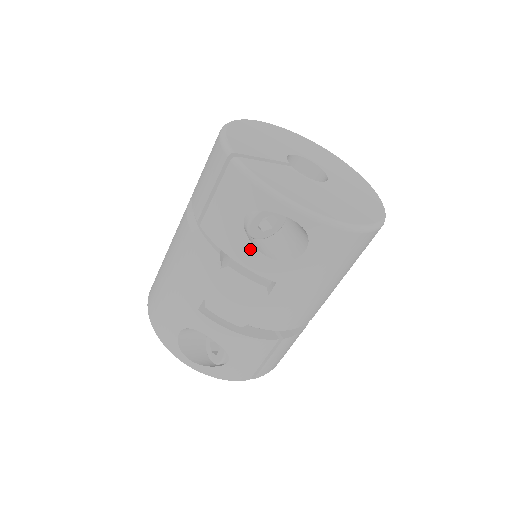
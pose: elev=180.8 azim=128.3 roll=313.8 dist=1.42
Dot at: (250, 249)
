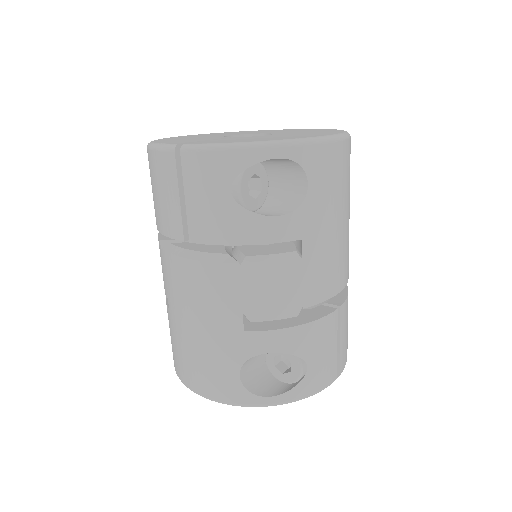
Dot at: (256, 220)
